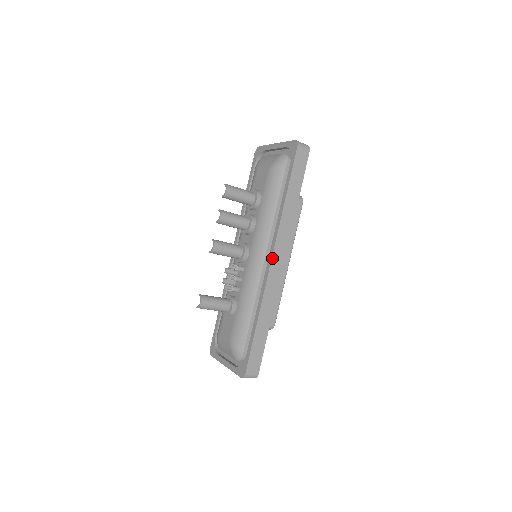
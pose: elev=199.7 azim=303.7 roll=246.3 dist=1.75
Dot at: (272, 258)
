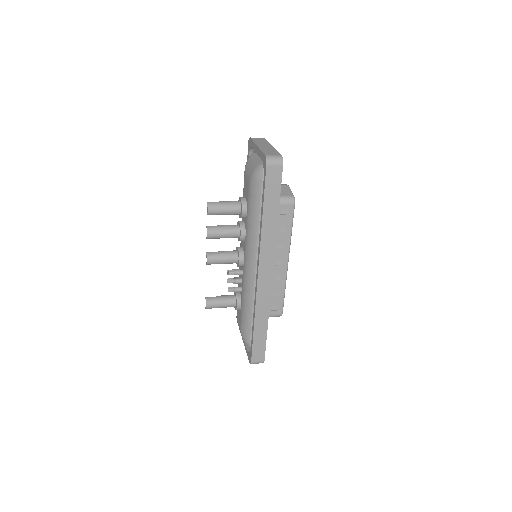
Dot at: (258, 273)
